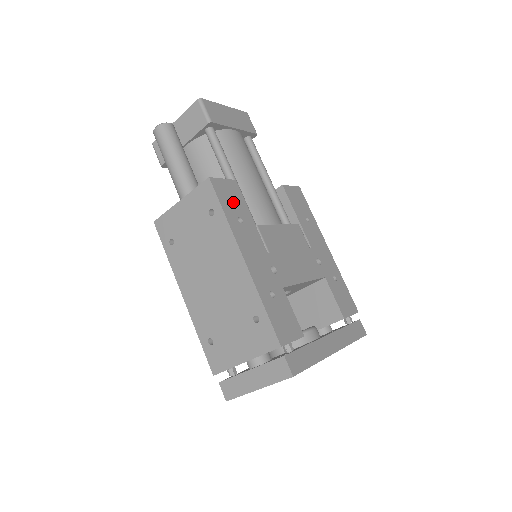
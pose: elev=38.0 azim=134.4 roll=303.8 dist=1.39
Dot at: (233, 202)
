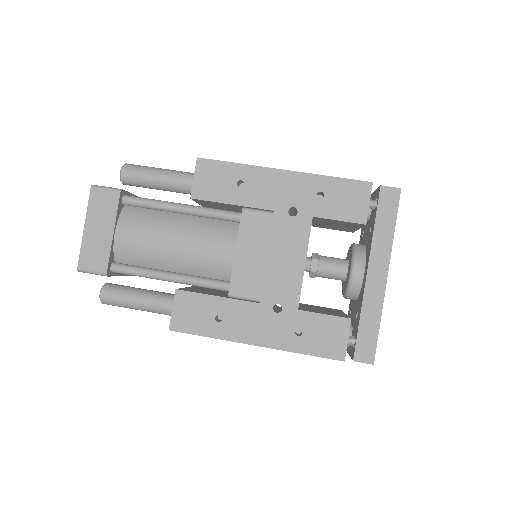
Dot at: (198, 314)
